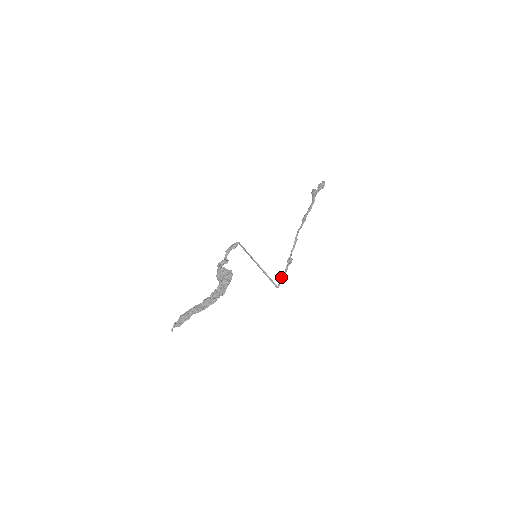
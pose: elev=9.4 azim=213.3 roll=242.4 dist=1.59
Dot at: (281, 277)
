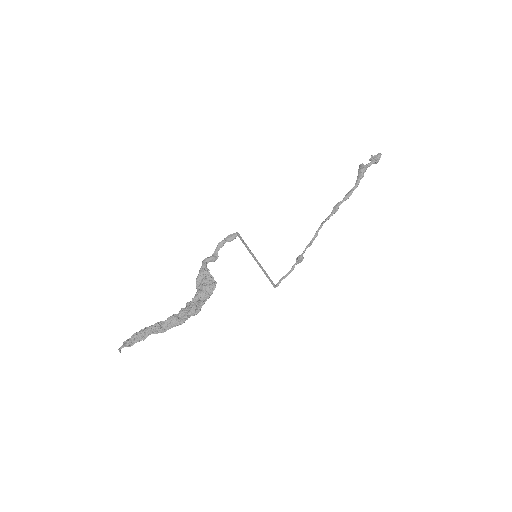
Dot at: (283, 276)
